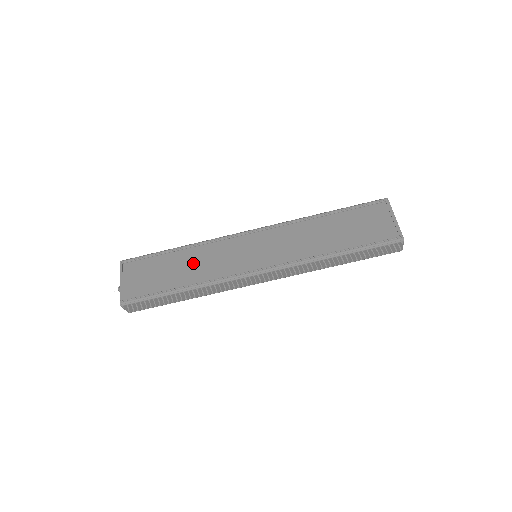
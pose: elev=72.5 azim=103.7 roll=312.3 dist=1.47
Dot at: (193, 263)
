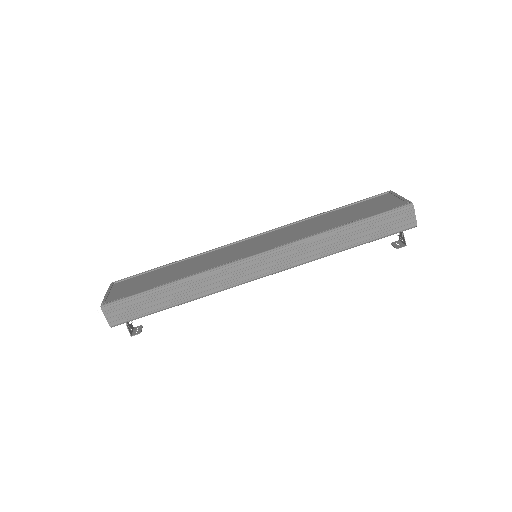
Dot at: (187, 267)
